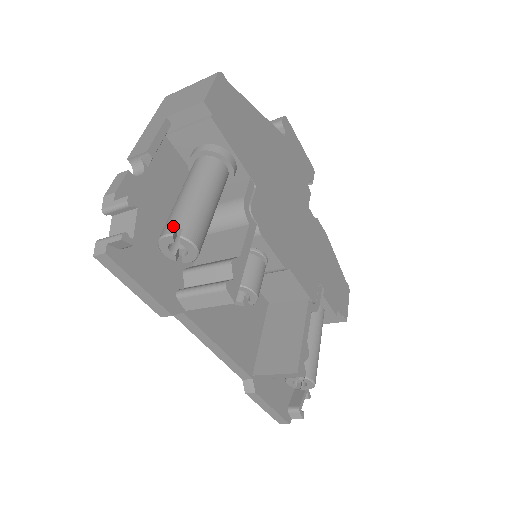
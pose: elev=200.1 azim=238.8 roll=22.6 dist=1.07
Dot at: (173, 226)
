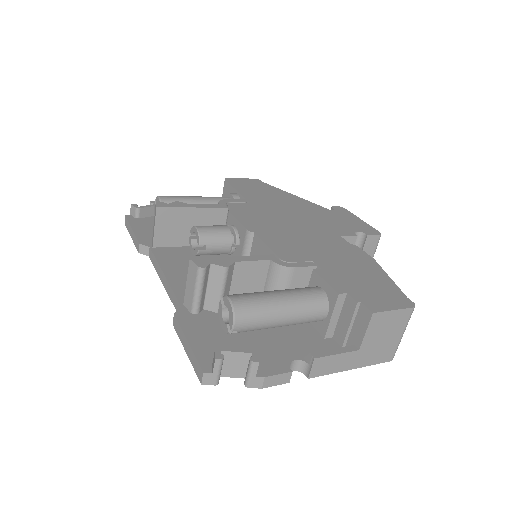
Dot at: occluded
